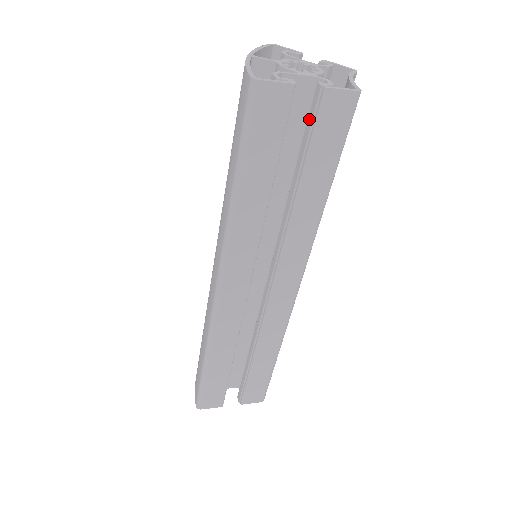
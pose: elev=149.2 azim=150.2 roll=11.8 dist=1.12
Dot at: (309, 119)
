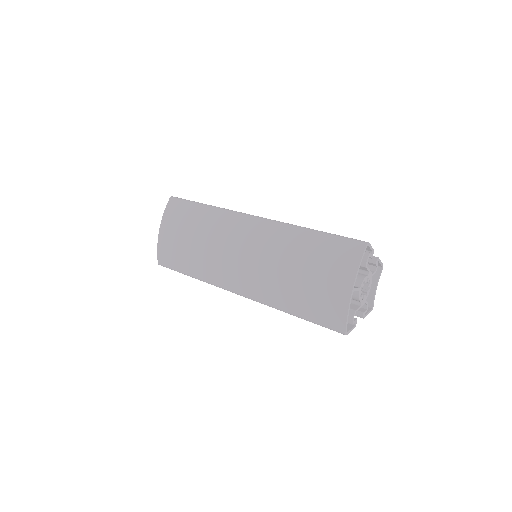
Dot at: occluded
